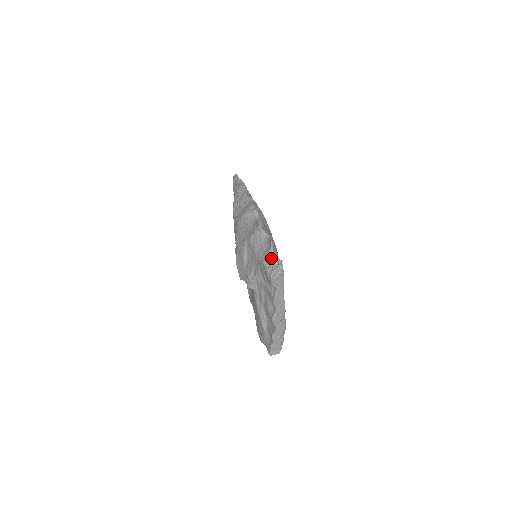
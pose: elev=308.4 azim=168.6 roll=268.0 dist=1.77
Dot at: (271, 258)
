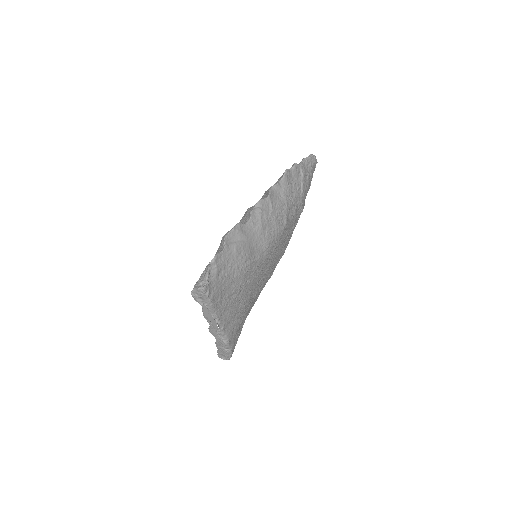
Dot at: (205, 274)
